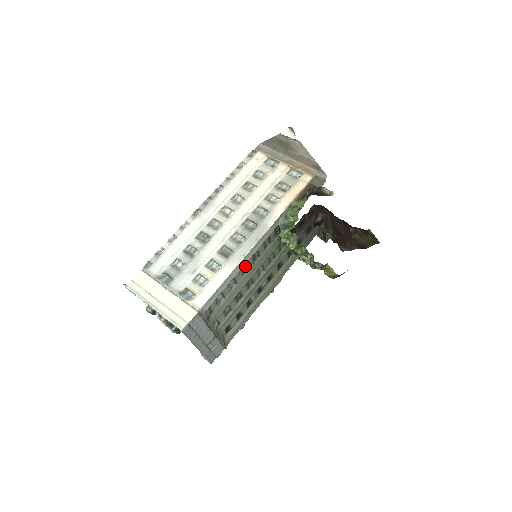
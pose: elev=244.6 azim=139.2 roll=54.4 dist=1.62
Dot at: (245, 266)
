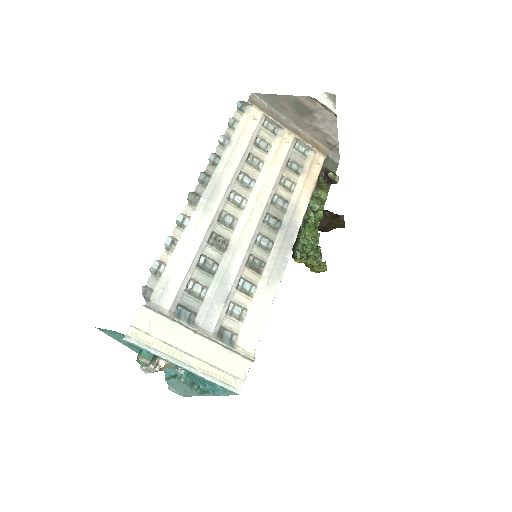
Dot at: occluded
